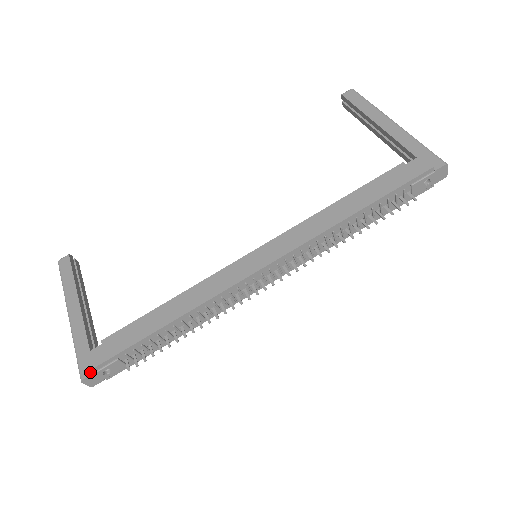
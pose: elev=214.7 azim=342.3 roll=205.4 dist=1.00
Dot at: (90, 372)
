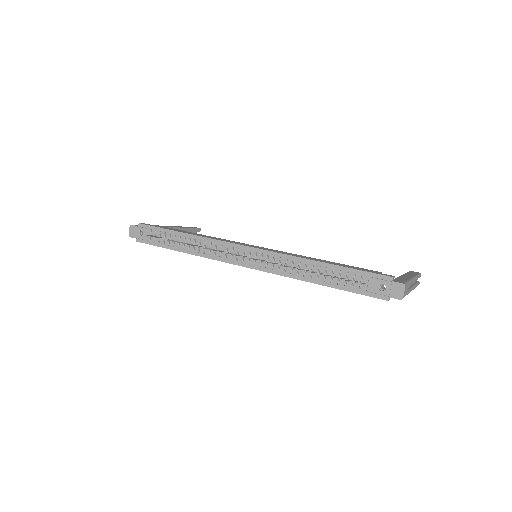
Dot at: (137, 225)
